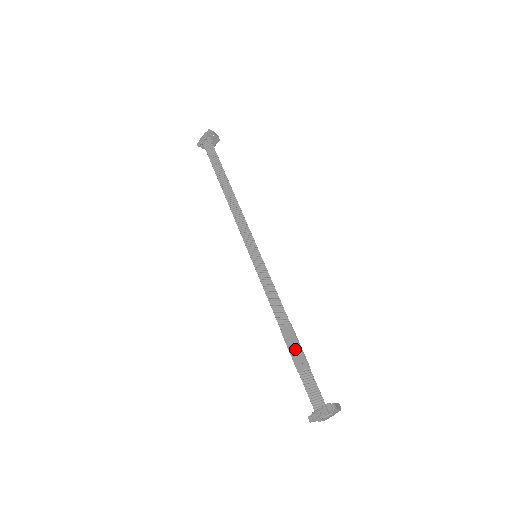
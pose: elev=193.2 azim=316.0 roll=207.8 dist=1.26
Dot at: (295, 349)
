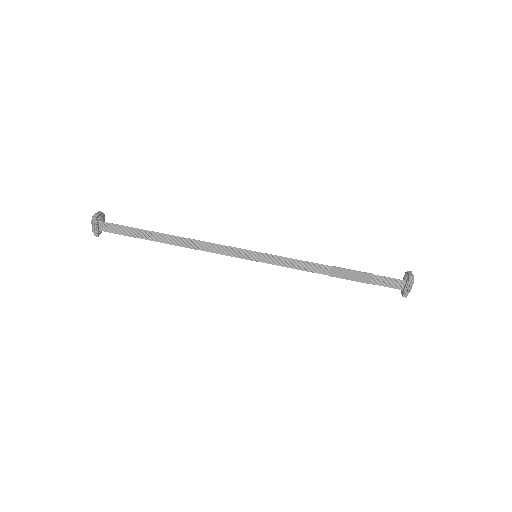
Dot at: (353, 276)
